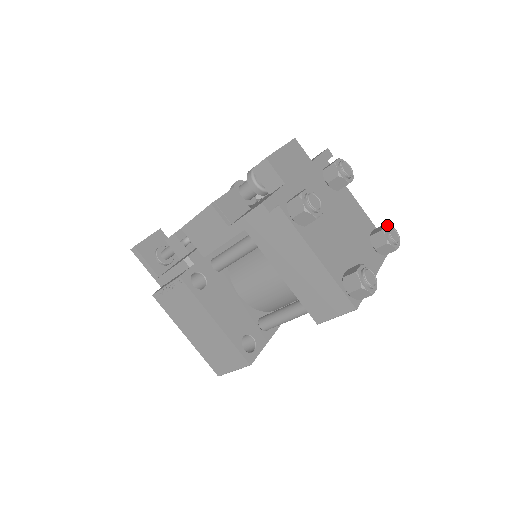
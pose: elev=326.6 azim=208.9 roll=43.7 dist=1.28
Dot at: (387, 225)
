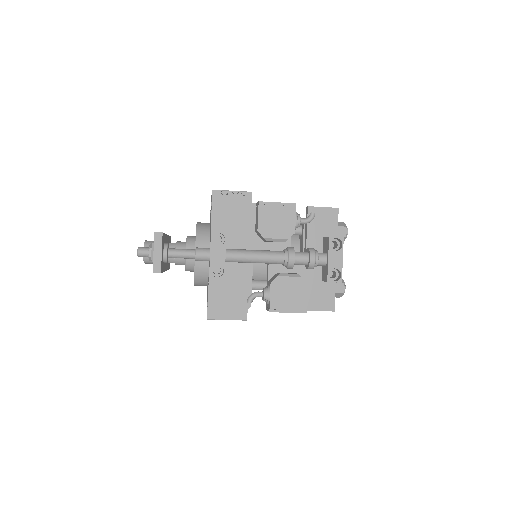
Dot at: occluded
